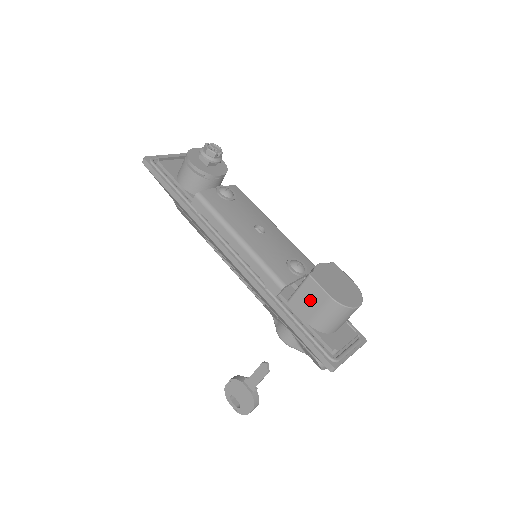
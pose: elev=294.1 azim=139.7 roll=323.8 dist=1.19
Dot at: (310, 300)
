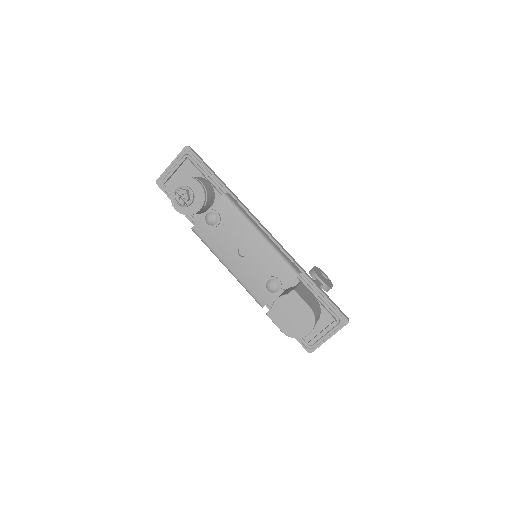
Dot at: occluded
